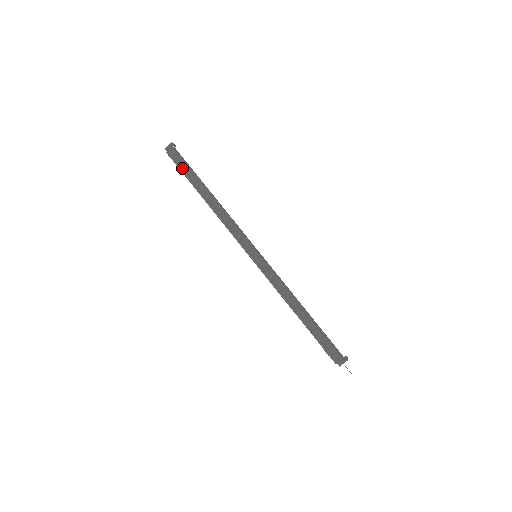
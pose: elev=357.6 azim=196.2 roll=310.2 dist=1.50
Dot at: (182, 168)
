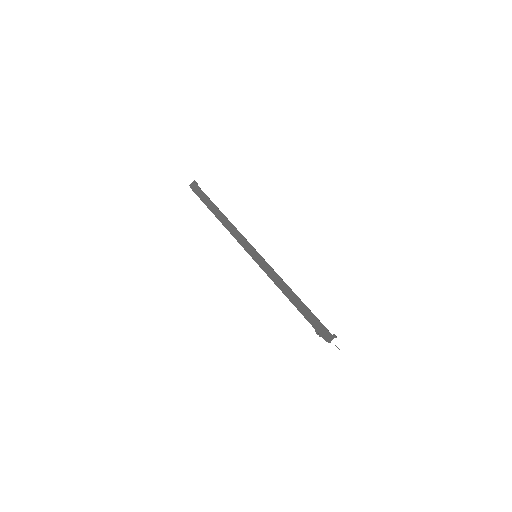
Dot at: (201, 197)
